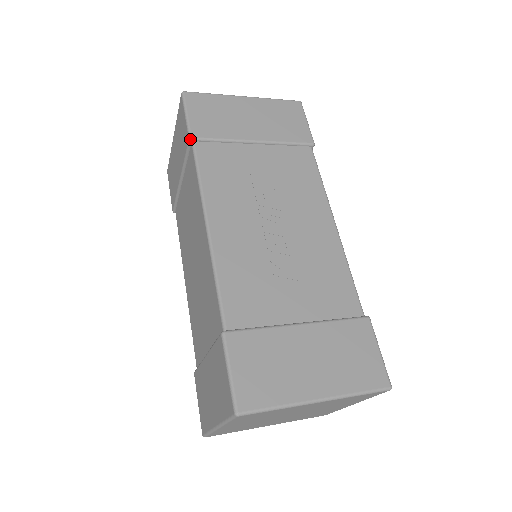
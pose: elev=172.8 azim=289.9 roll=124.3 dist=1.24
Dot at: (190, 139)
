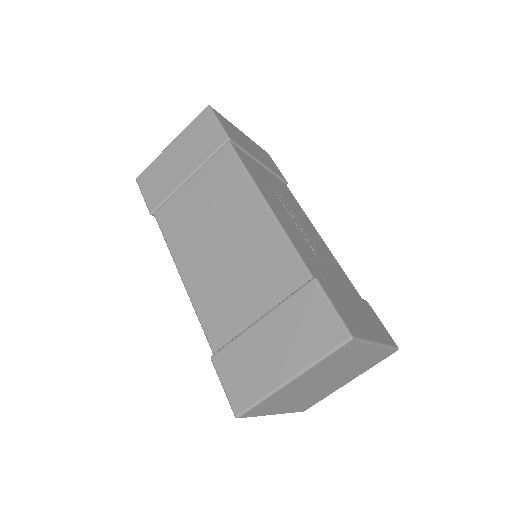
Dot at: (229, 139)
